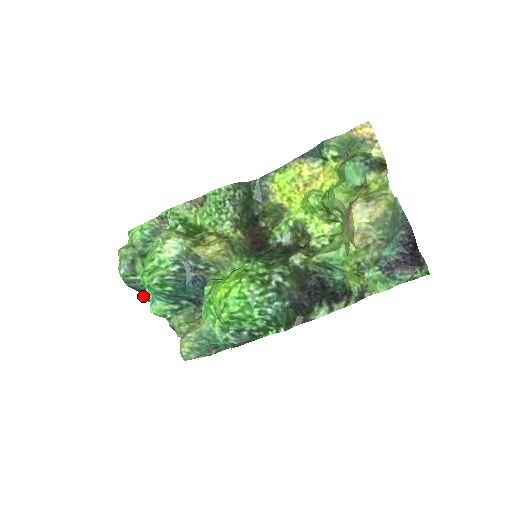
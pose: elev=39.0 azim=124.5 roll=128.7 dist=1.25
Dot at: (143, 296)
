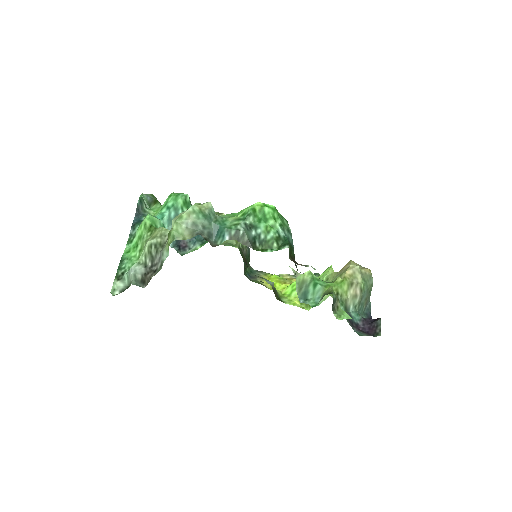
Dot at: (133, 221)
